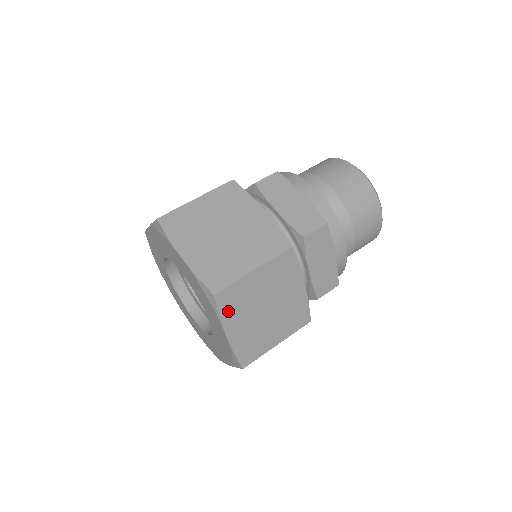
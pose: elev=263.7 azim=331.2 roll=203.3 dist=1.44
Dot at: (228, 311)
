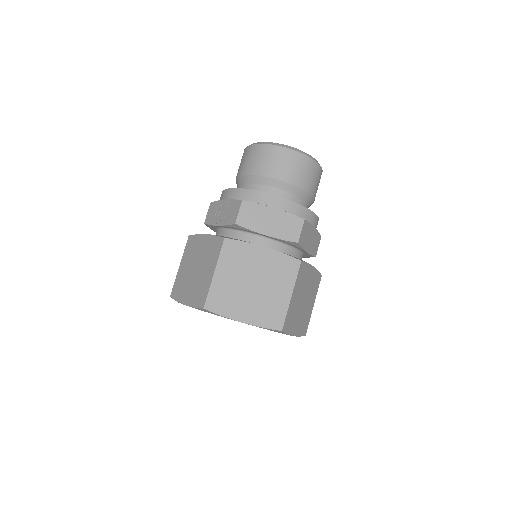
Dot at: (290, 327)
